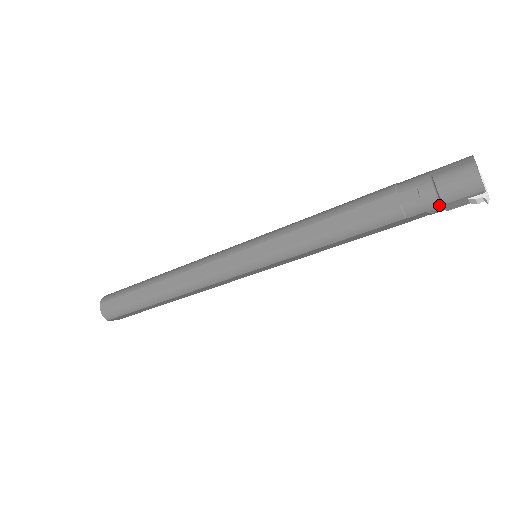
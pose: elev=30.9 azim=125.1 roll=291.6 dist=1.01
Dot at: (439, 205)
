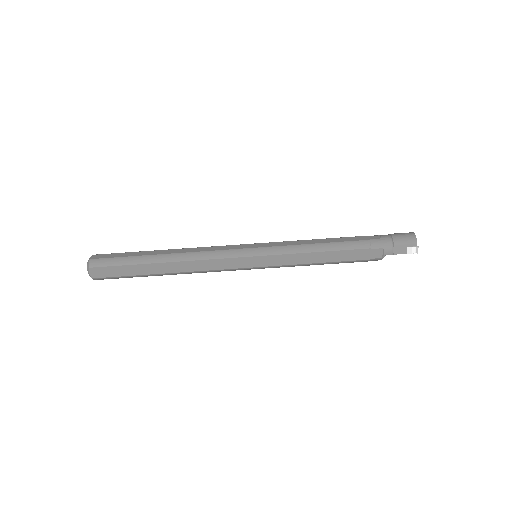
Dot at: (391, 246)
